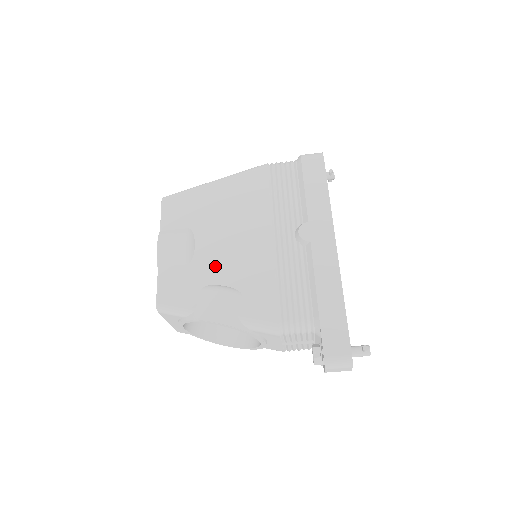
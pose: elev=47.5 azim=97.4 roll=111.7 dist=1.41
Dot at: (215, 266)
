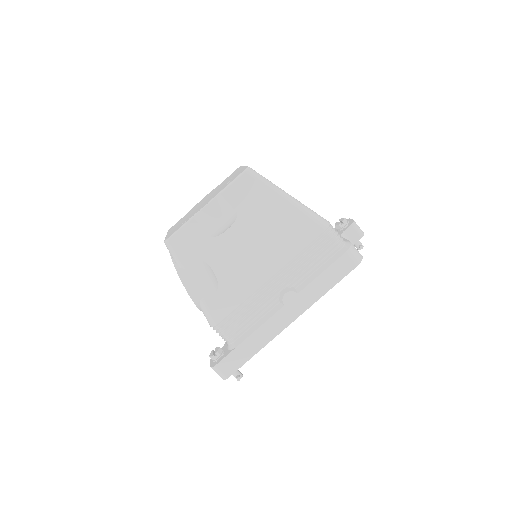
Dot at: (223, 256)
